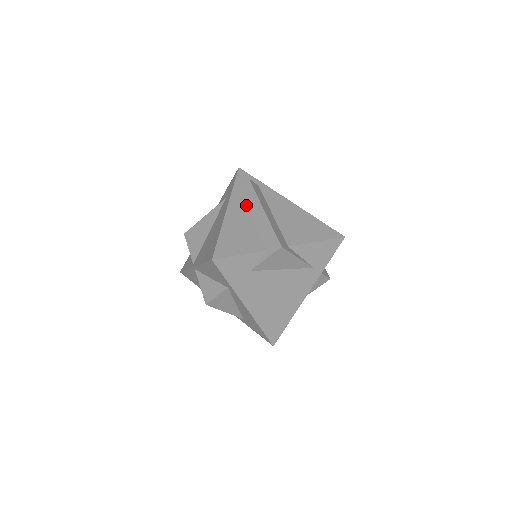
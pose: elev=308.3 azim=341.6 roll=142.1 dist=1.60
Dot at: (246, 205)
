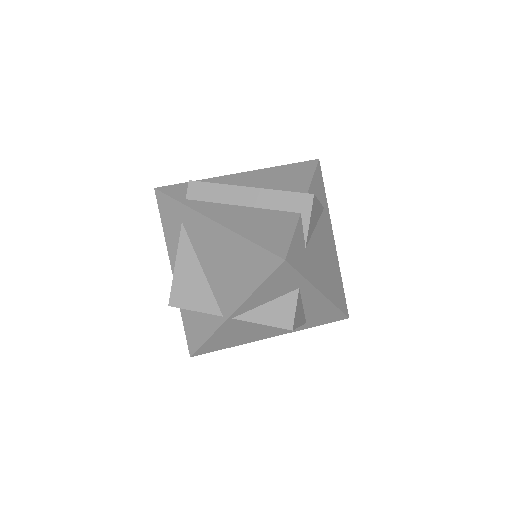
Dot at: (219, 203)
